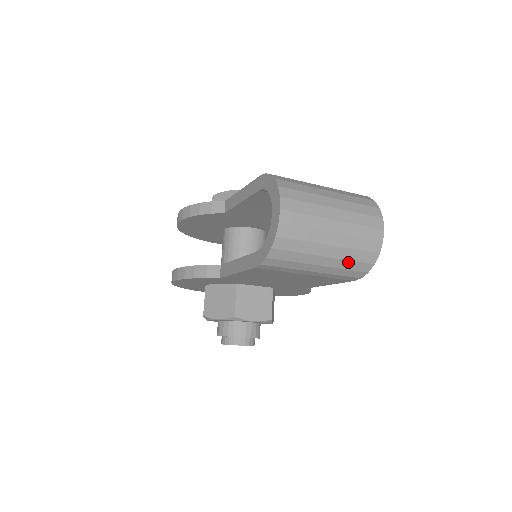
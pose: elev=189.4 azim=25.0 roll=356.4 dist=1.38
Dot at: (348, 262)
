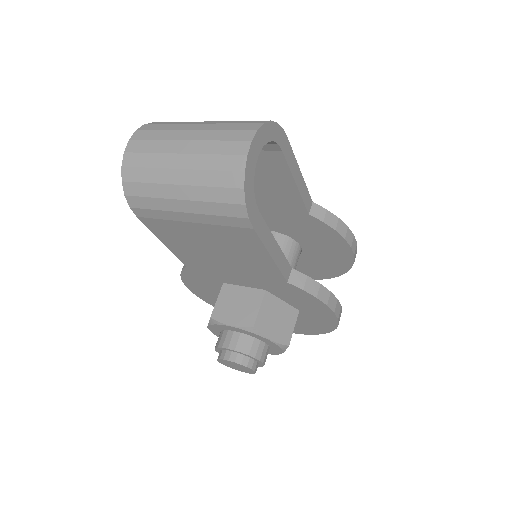
Dot at: (209, 190)
